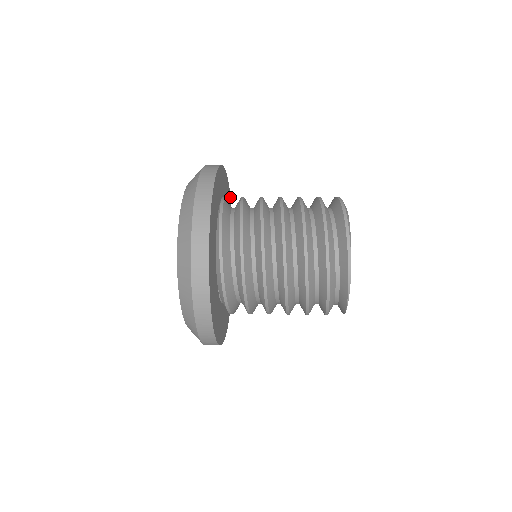
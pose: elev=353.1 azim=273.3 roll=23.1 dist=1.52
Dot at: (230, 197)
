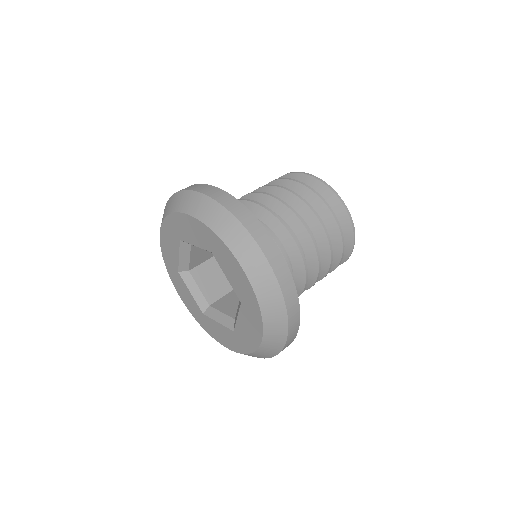
Dot at: occluded
